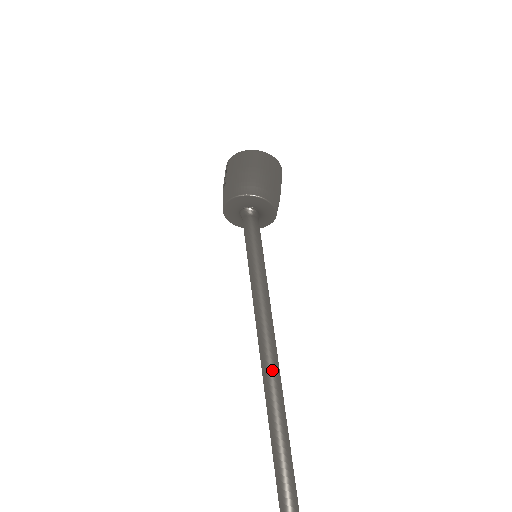
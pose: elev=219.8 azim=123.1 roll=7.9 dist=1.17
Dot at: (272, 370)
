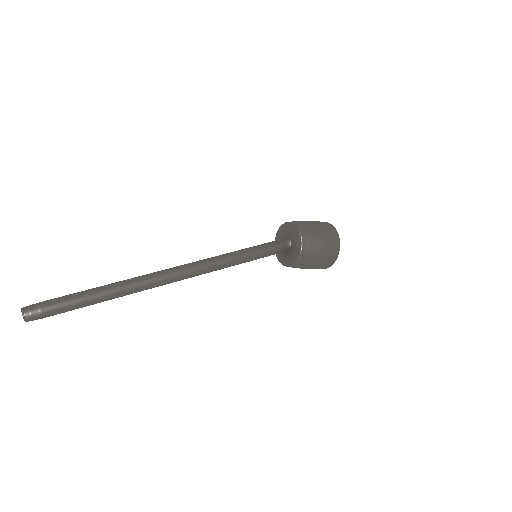
Dot at: (170, 273)
